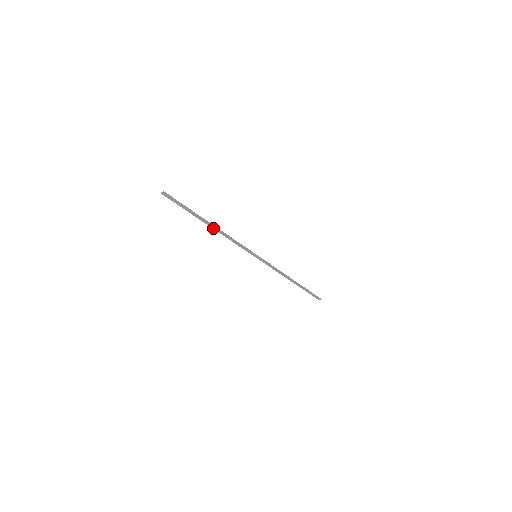
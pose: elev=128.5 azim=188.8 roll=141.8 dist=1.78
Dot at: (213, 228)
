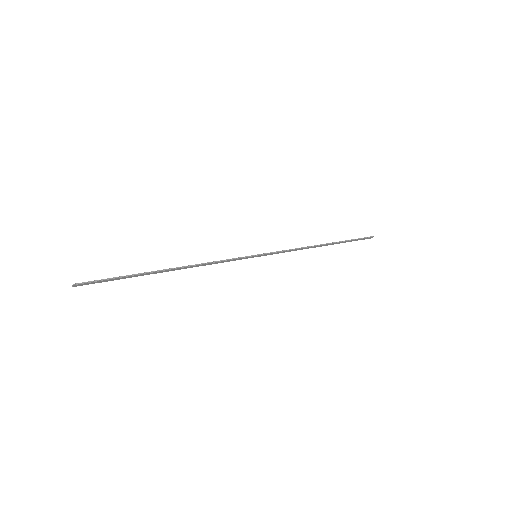
Dot at: occluded
